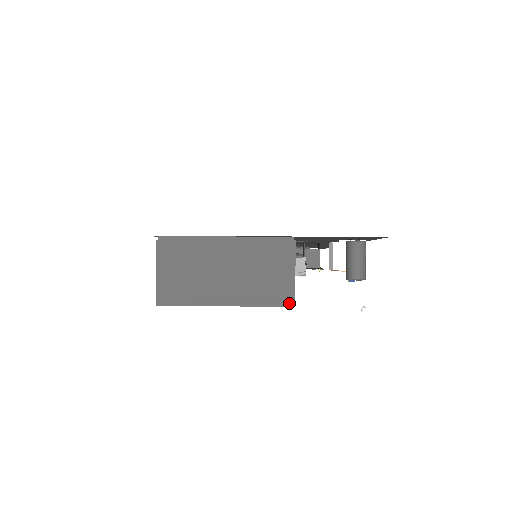
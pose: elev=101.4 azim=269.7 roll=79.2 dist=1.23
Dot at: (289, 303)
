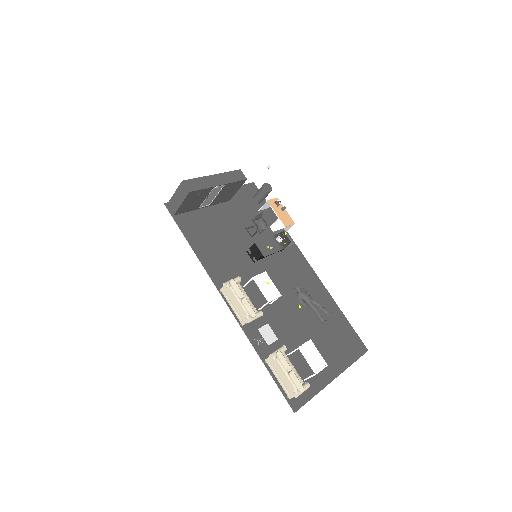
Dot at: (237, 171)
